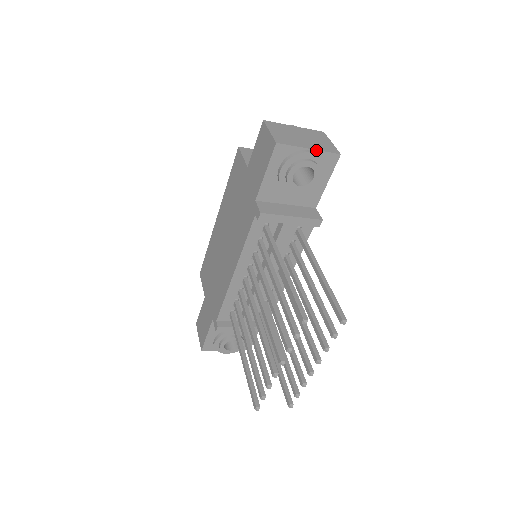
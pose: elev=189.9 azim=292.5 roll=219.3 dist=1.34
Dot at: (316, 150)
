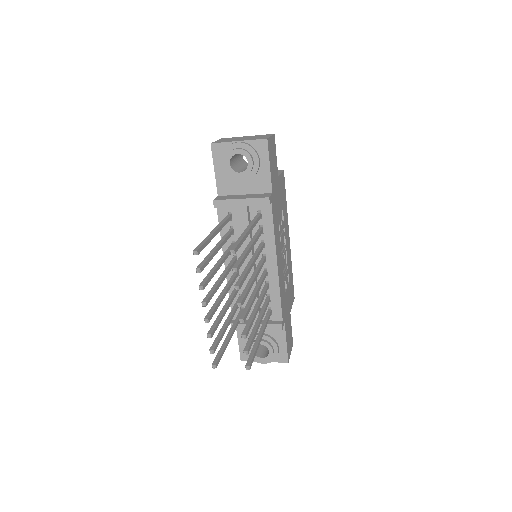
Dot at: (245, 141)
